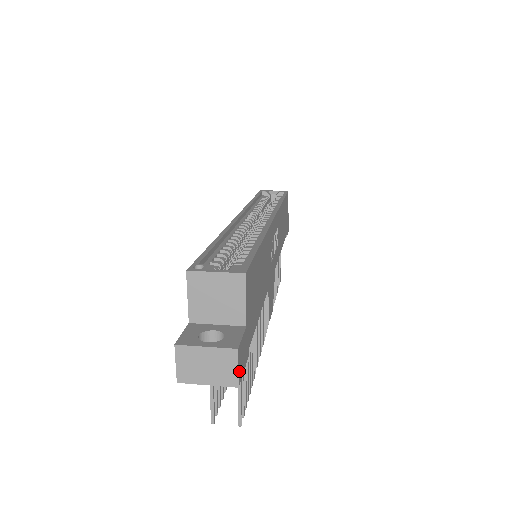
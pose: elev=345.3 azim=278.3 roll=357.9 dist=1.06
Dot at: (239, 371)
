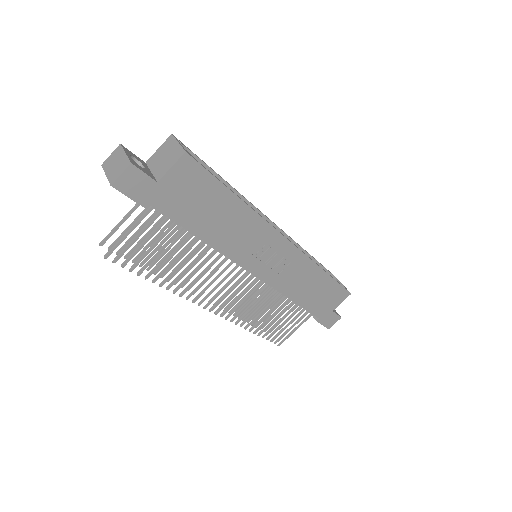
Dot at: (121, 180)
